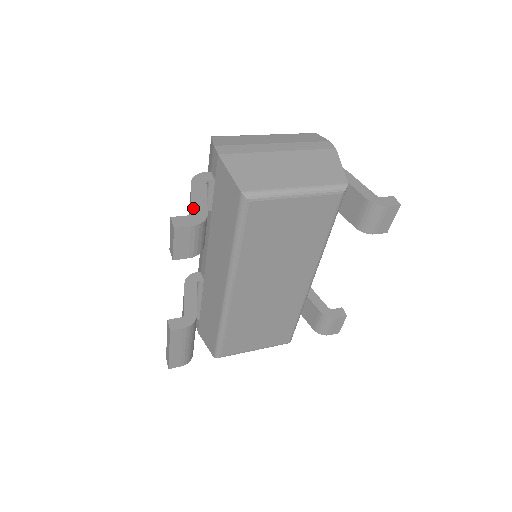
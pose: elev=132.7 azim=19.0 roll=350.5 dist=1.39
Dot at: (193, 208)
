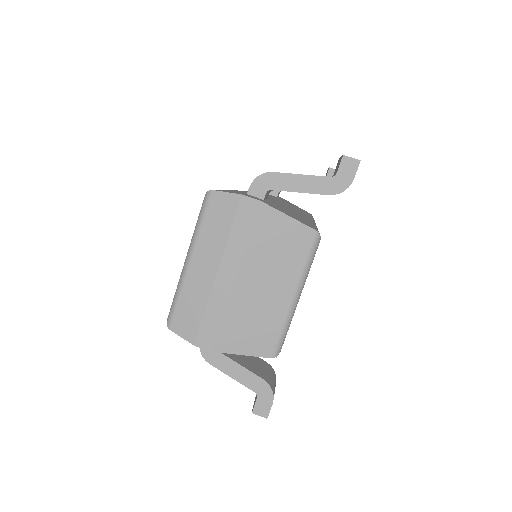
Dot at: (250, 388)
